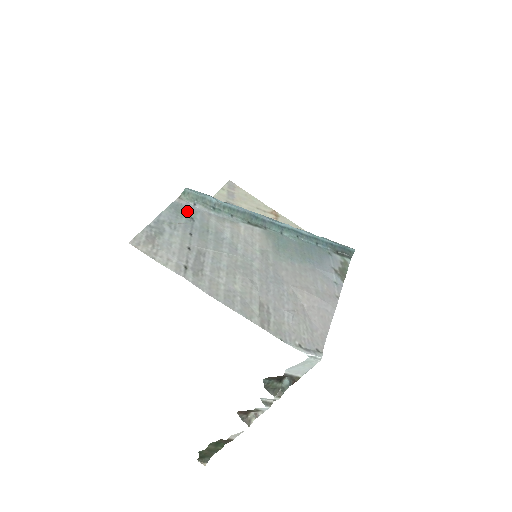
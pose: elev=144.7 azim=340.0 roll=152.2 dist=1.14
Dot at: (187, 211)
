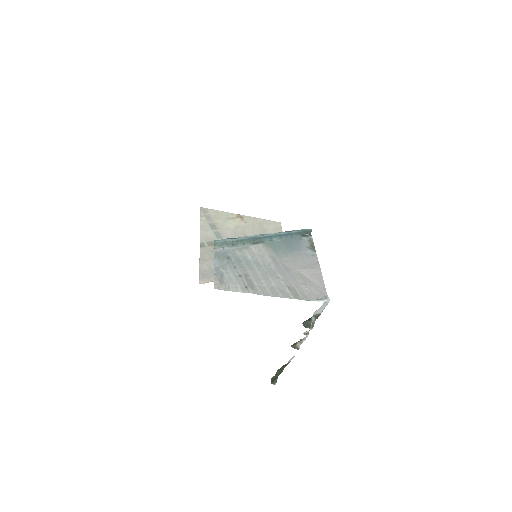
Dot at: (223, 254)
